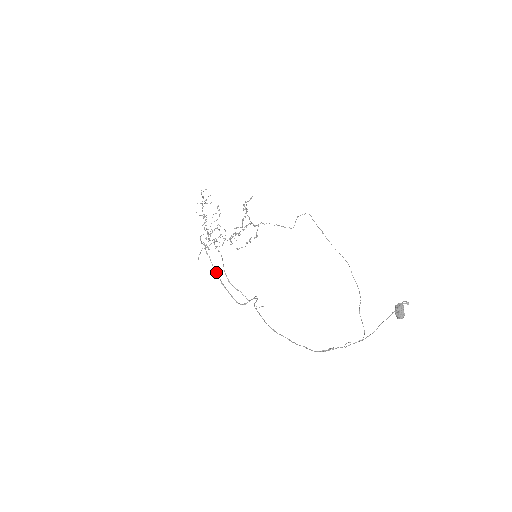
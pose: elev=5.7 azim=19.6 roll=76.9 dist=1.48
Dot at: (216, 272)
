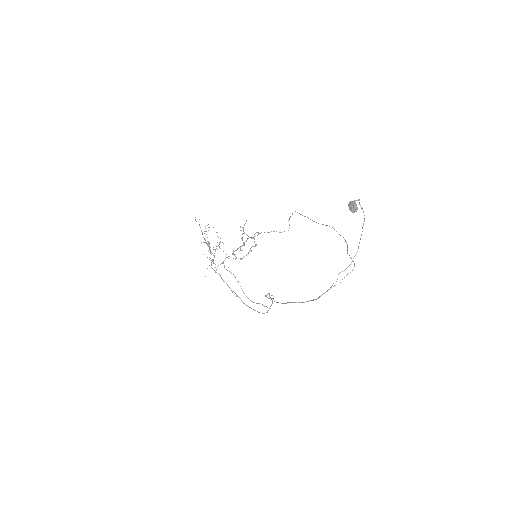
Dot at: (236, 295)
